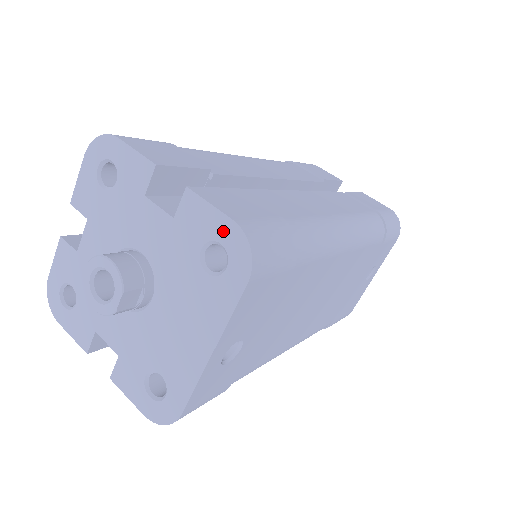
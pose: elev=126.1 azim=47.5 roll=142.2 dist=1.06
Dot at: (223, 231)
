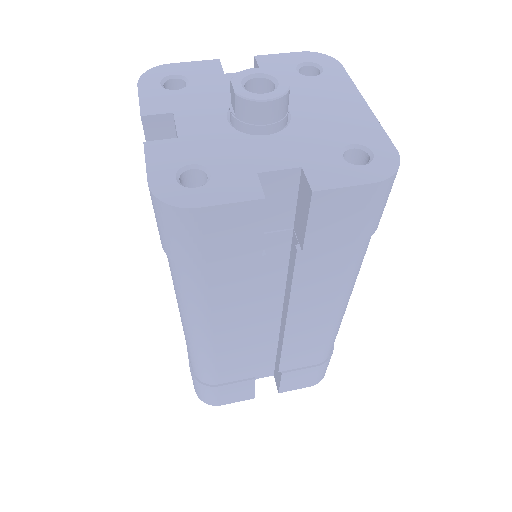
Dot at: (301, 57)
